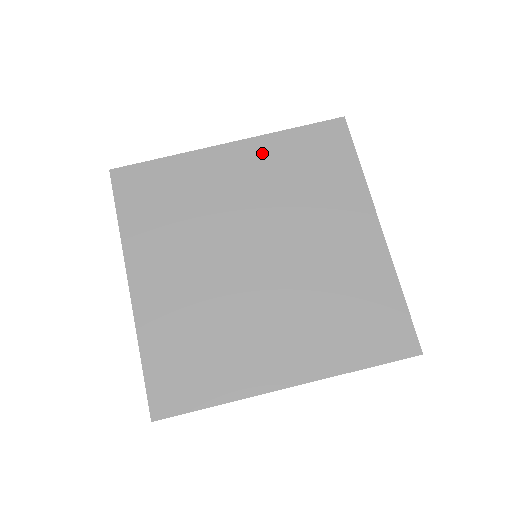
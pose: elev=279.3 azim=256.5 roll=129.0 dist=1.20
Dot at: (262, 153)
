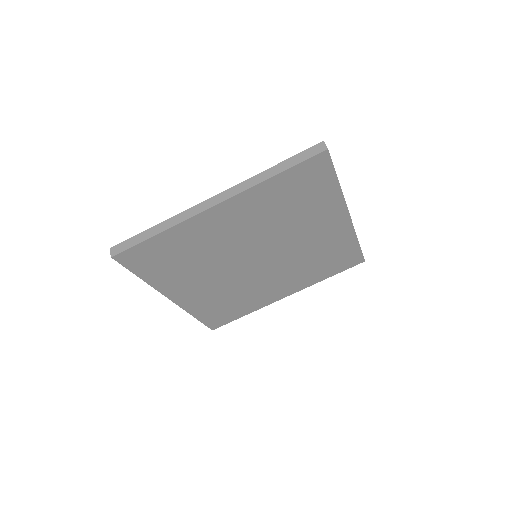
Dot at: (250, 203)
